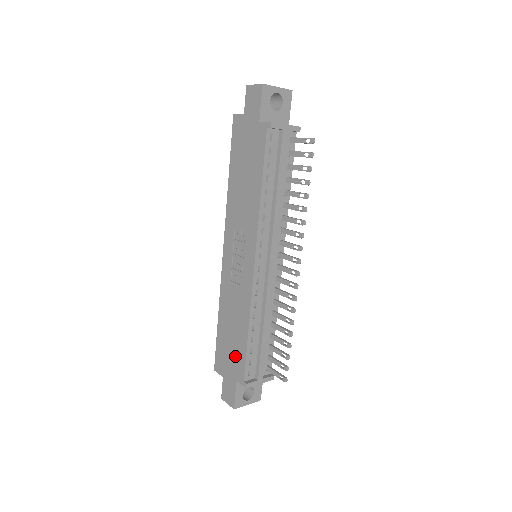
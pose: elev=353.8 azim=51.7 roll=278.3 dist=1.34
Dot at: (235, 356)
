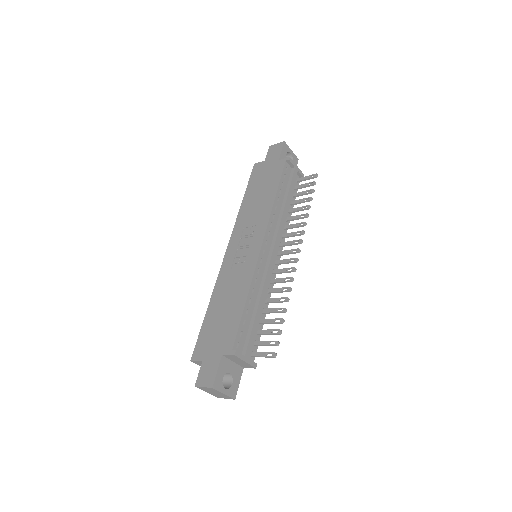
Dot at: (225, 331)
